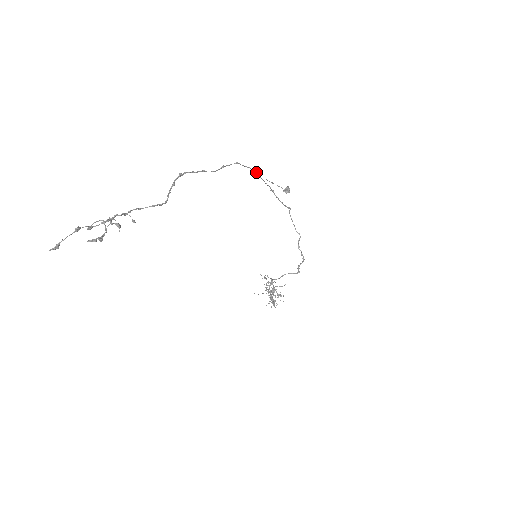
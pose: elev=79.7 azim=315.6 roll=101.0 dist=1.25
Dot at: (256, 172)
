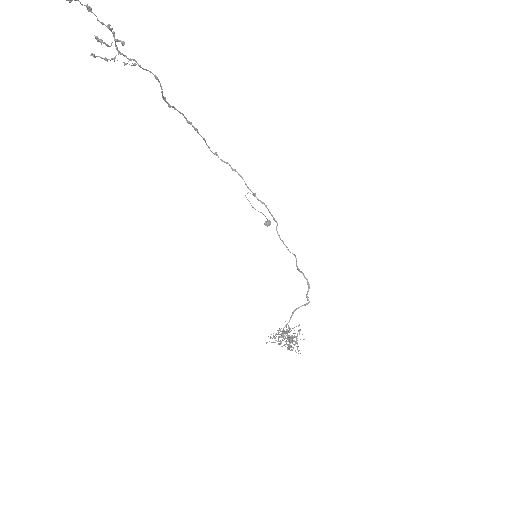
Dot at: (235, 169)
